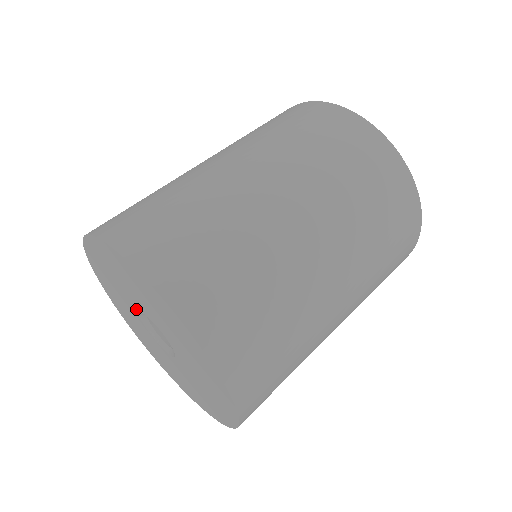
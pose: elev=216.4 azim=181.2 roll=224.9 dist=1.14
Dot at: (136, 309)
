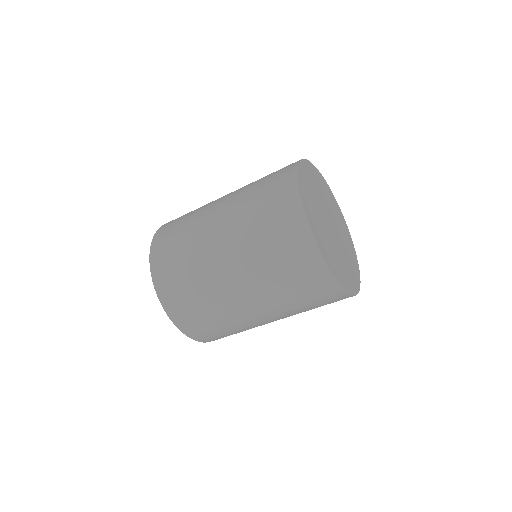
Dot at: occluded
